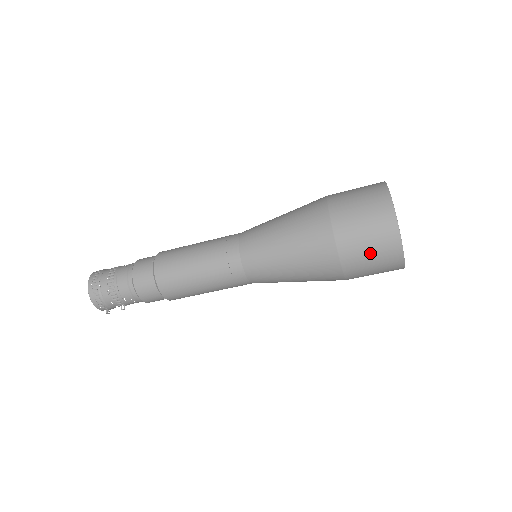
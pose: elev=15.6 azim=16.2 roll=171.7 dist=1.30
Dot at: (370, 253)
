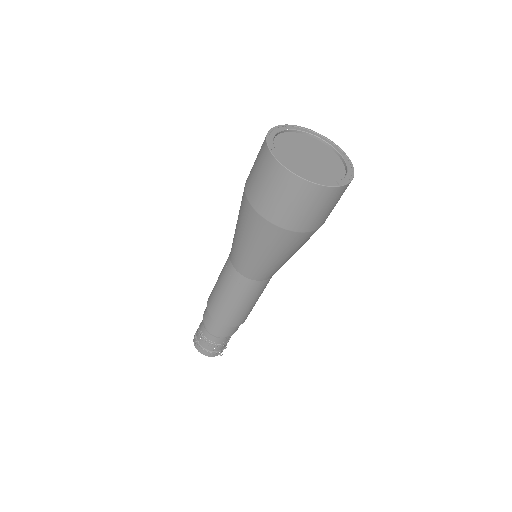
Dot at: (294, 206)
